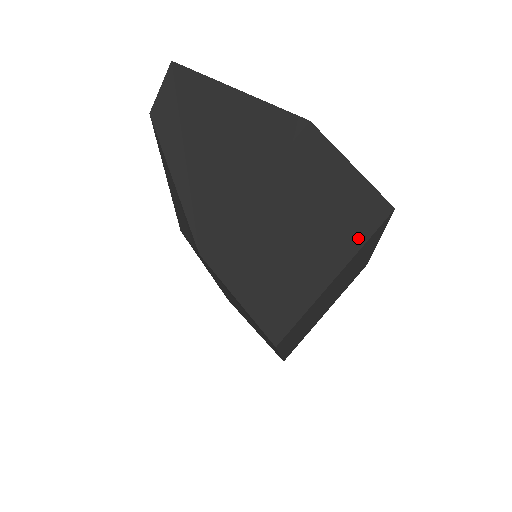
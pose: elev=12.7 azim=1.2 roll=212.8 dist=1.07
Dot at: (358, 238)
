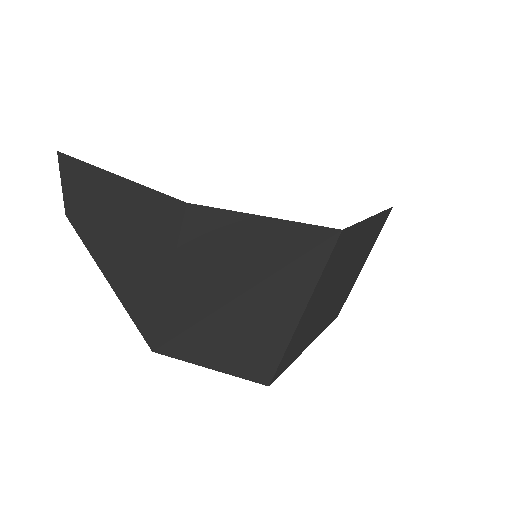
Dot at: (309, 275)
